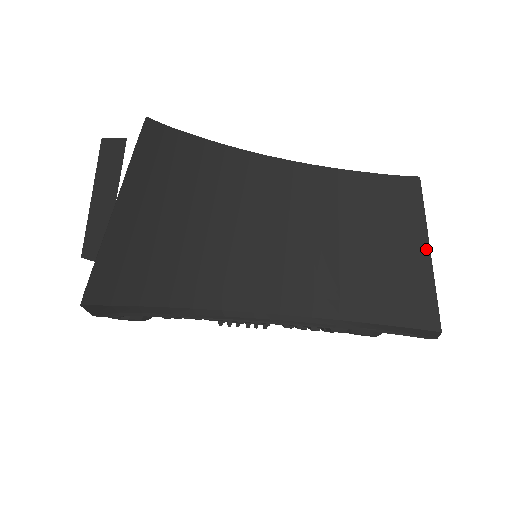
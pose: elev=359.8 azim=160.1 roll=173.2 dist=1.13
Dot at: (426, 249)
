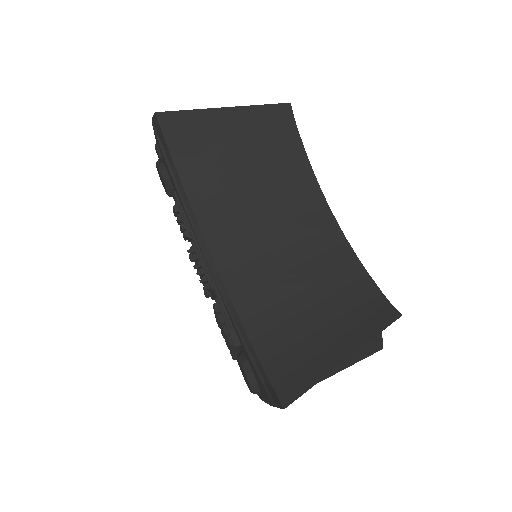
Dot at: (348, 354)
